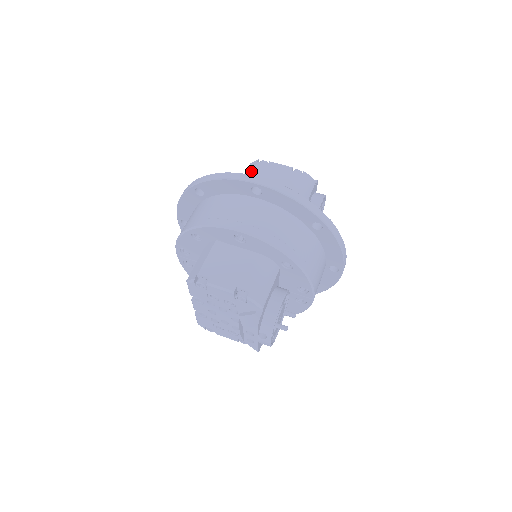
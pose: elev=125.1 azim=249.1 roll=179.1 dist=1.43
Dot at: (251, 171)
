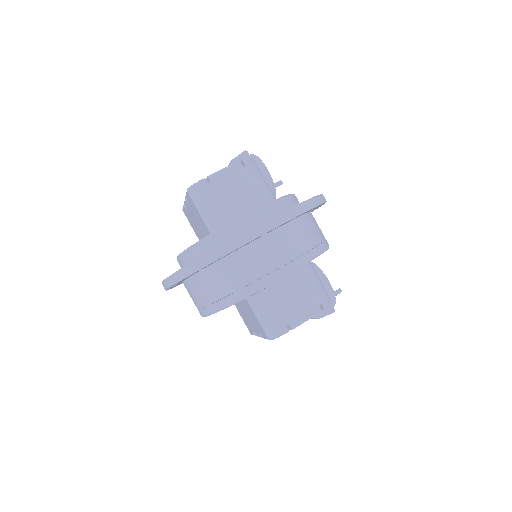
Dot at: (205, 203)
